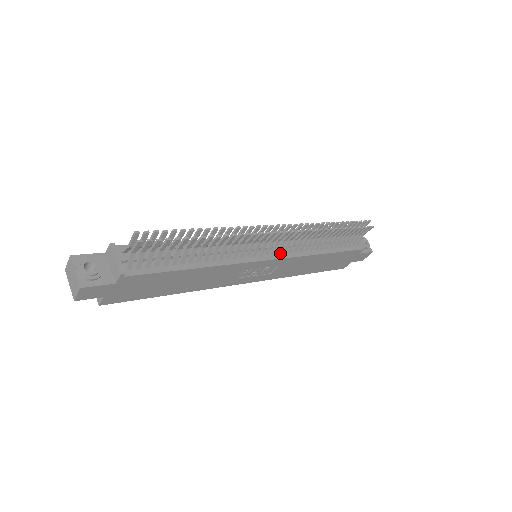
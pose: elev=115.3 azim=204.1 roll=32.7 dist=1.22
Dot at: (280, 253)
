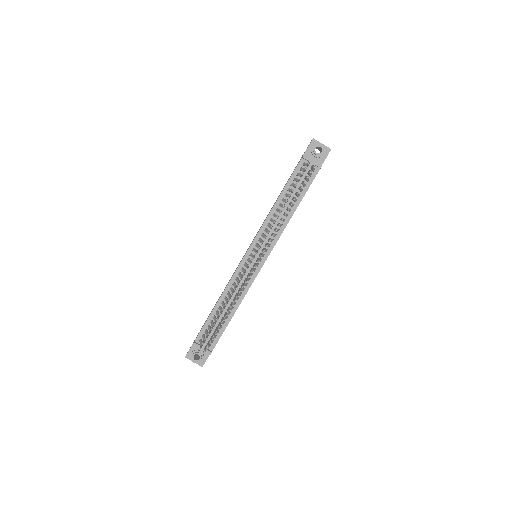
Dot at: (267, 249)
